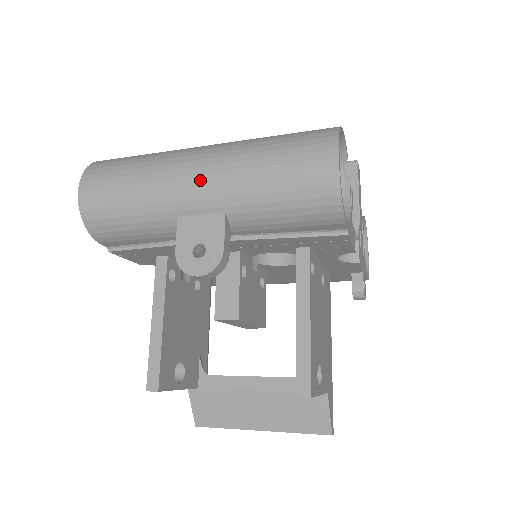
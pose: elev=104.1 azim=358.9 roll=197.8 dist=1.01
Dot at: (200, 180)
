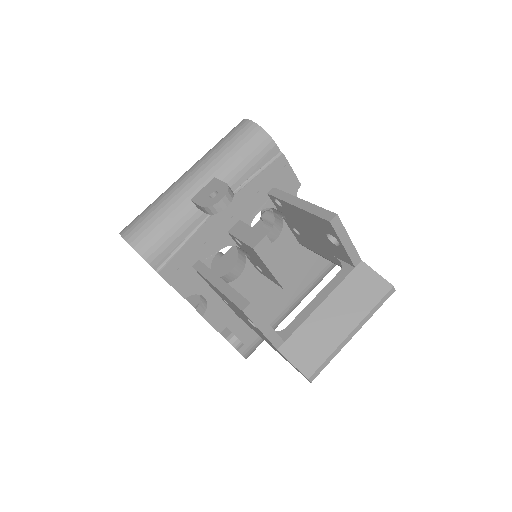
Dot at: (191, 175)
